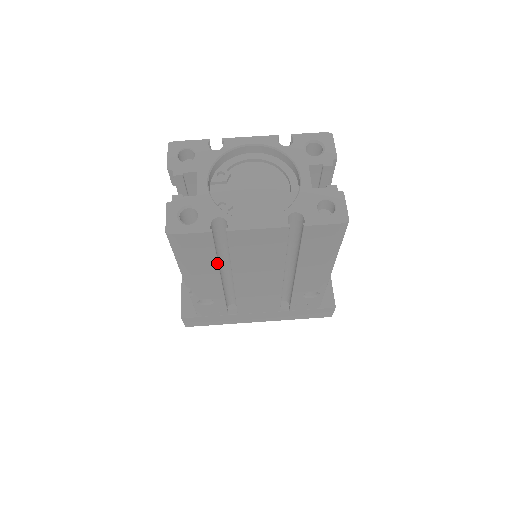
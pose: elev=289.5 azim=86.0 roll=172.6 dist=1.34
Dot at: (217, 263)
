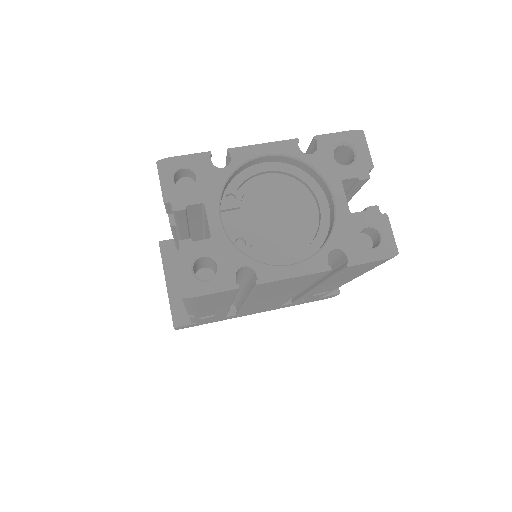
Dot at: (233, 300)
